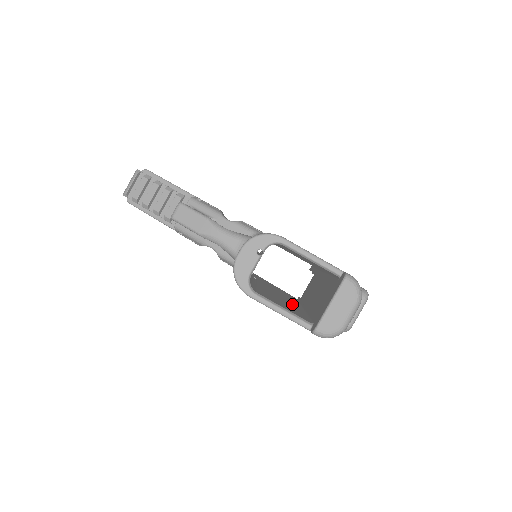
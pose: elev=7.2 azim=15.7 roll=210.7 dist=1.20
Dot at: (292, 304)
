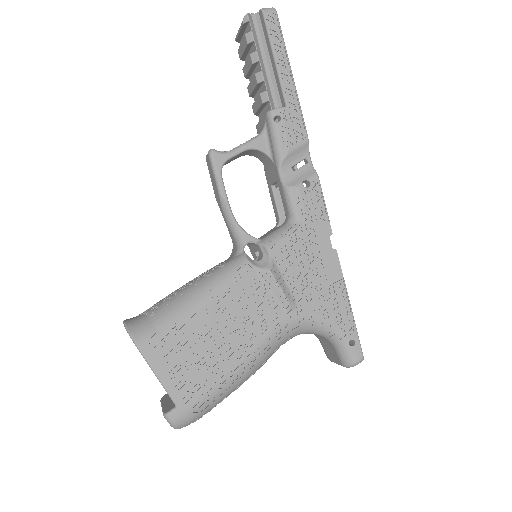
Dot at: occluded
